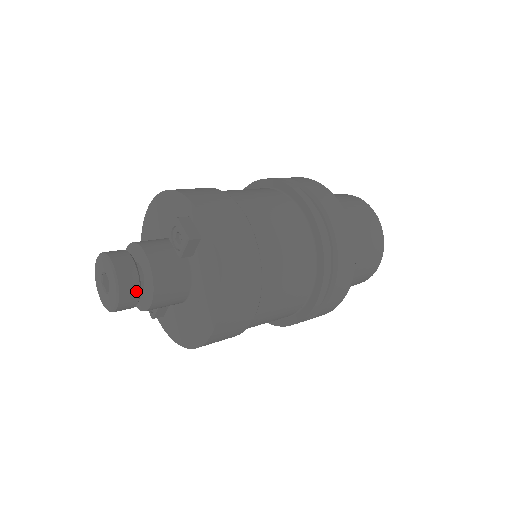
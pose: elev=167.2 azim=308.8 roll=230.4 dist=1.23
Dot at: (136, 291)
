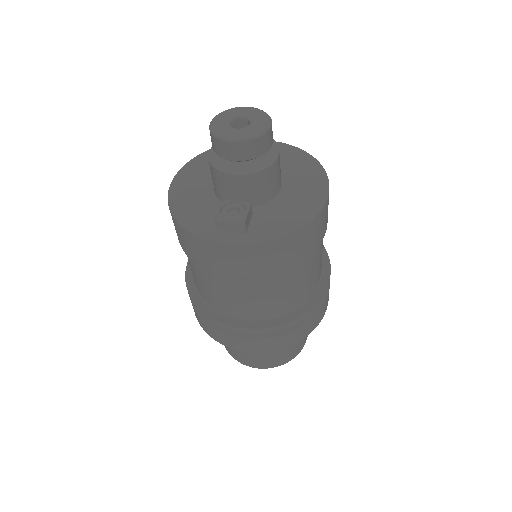
Dot at: occluded
